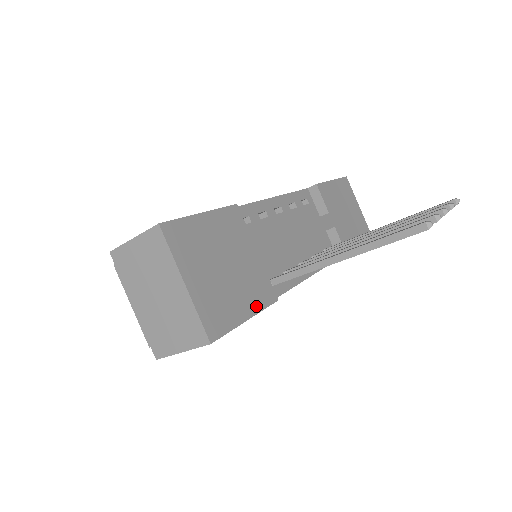
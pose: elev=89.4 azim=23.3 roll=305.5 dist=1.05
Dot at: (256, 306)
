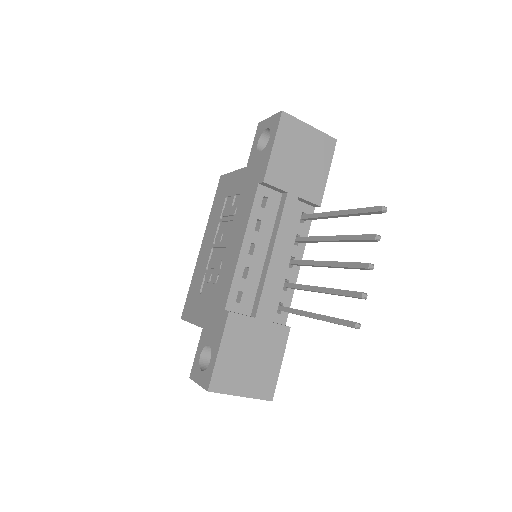
Dot at: (281, 351)
